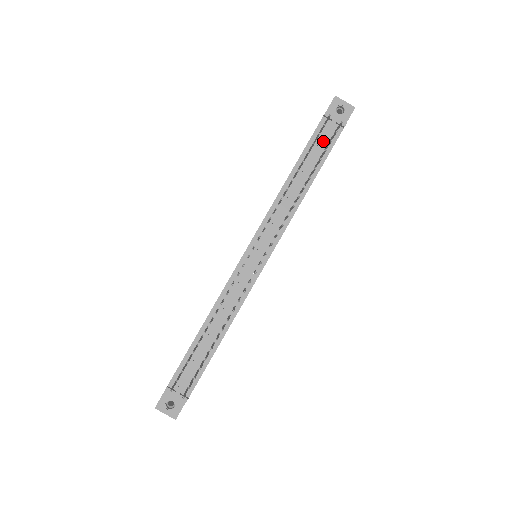
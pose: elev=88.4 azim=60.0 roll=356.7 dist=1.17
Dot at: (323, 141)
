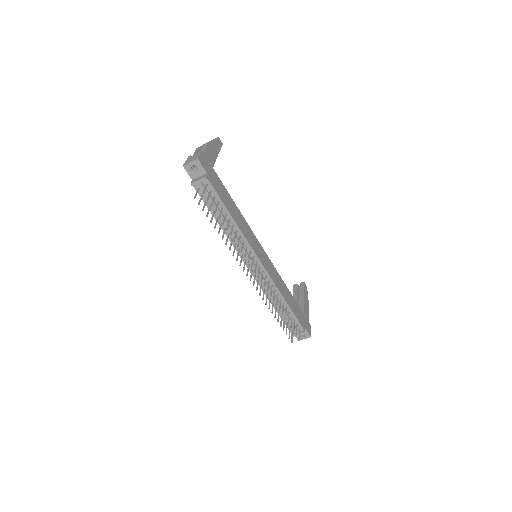
Dot at: (209, 197)
